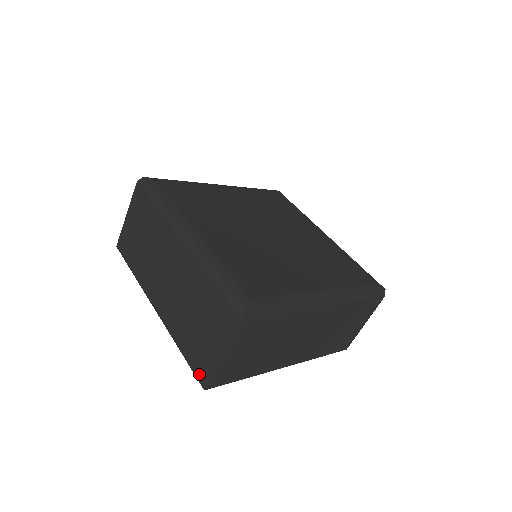
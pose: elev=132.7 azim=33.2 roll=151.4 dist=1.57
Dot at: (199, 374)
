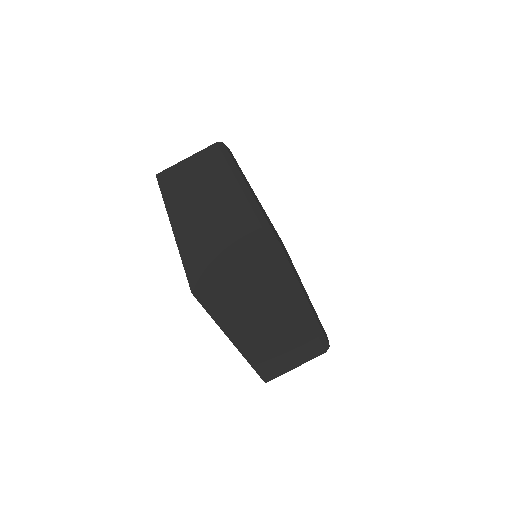
Dot at: (194, 280)
